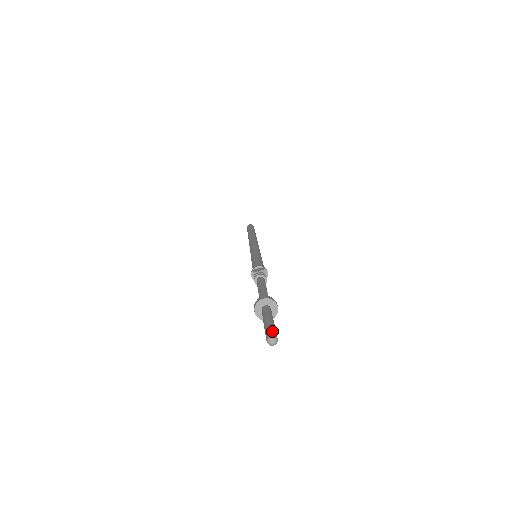
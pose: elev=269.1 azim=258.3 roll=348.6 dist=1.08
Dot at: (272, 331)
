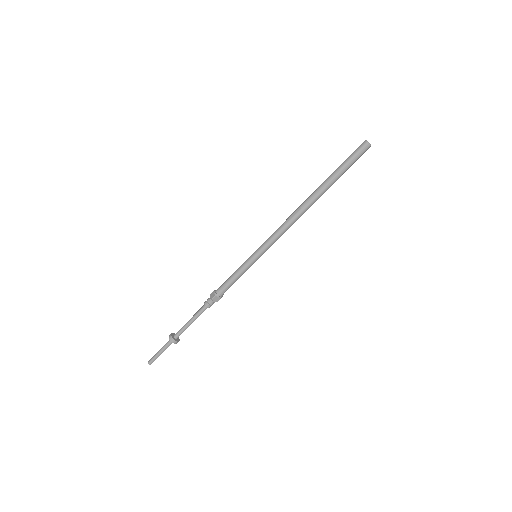
Dot at: occluded
